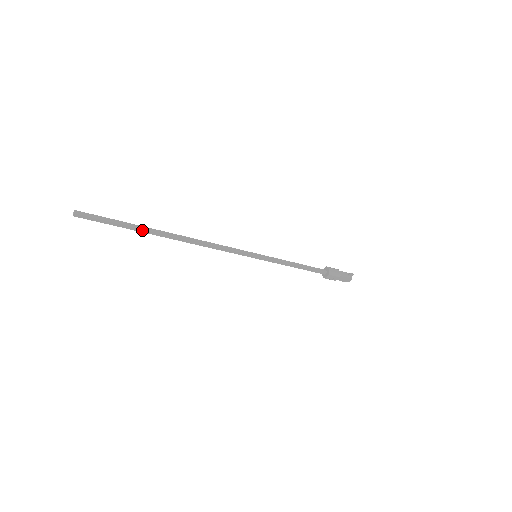
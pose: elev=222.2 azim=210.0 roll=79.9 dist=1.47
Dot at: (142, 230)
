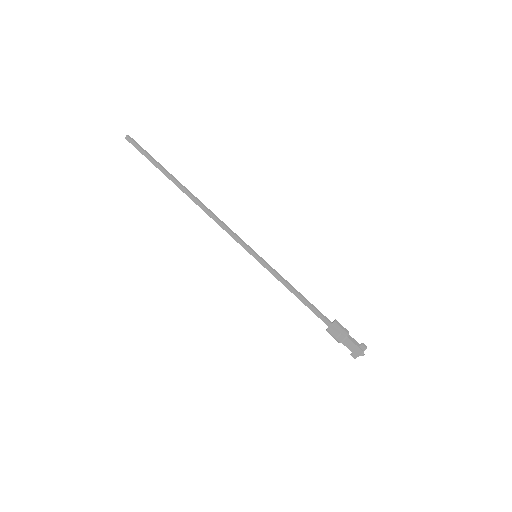
Dot at: (166, 173)
